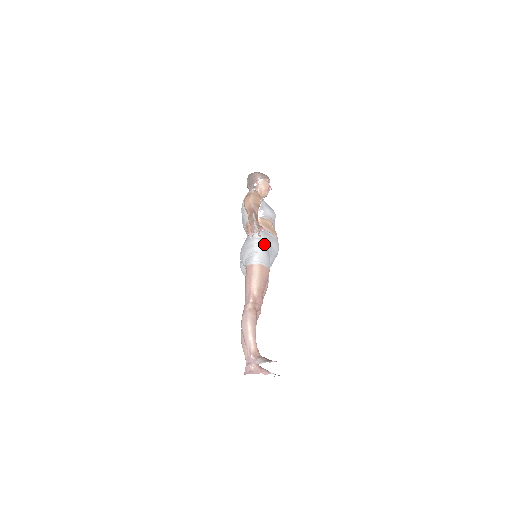
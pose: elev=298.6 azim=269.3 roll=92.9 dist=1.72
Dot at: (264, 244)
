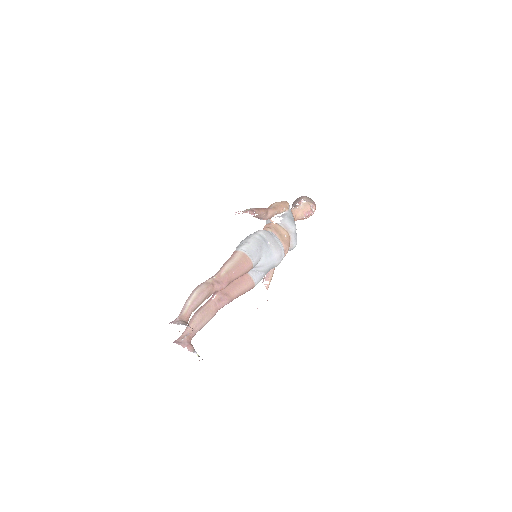
Dot at: (261, 240)
